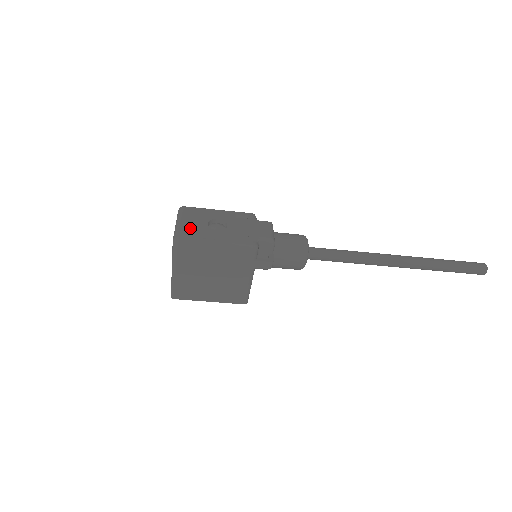
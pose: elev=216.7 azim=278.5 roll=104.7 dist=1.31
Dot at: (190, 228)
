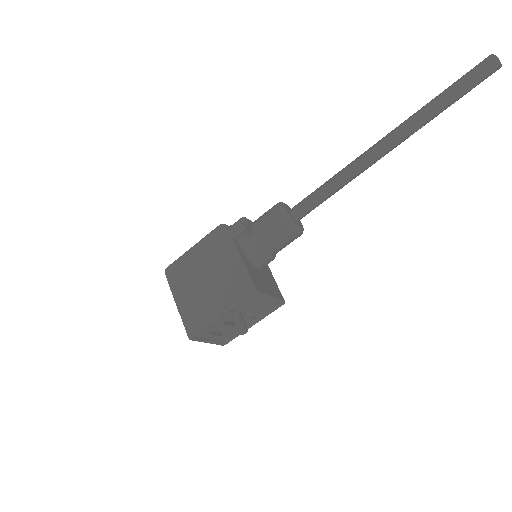
Dot at: occluded
